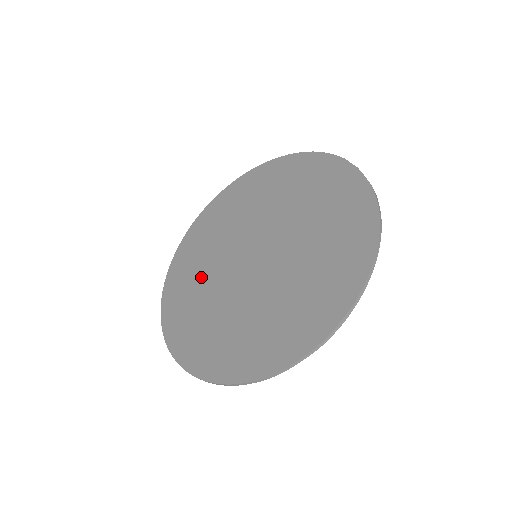
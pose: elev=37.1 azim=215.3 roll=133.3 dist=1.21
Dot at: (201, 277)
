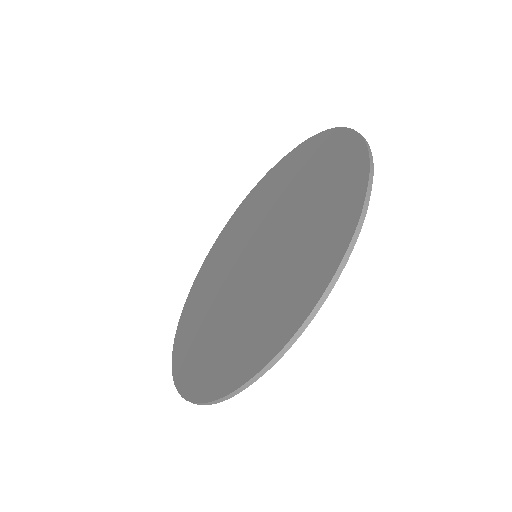
Dot at: (216, 330)
